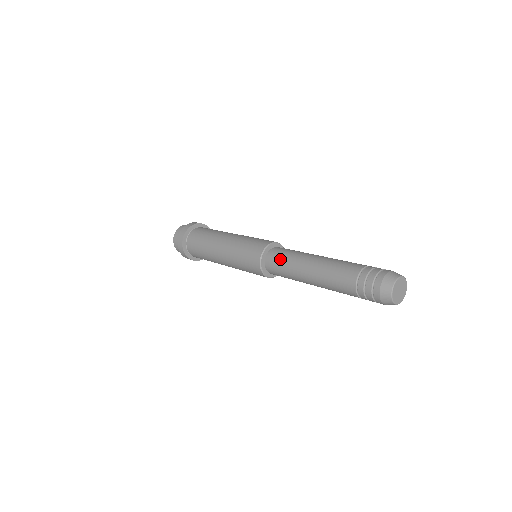
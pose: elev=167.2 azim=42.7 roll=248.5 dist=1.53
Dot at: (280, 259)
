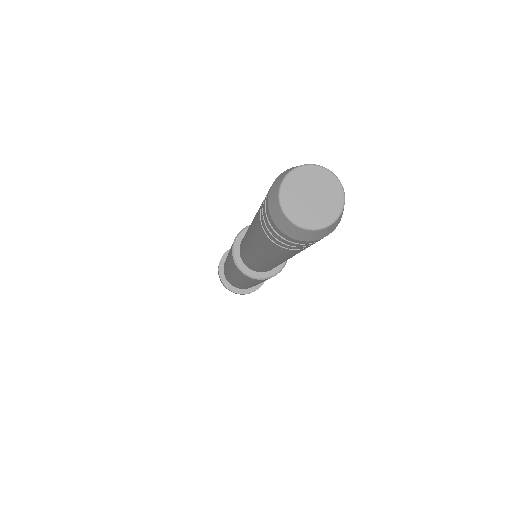
Dot at: (243, 255)
